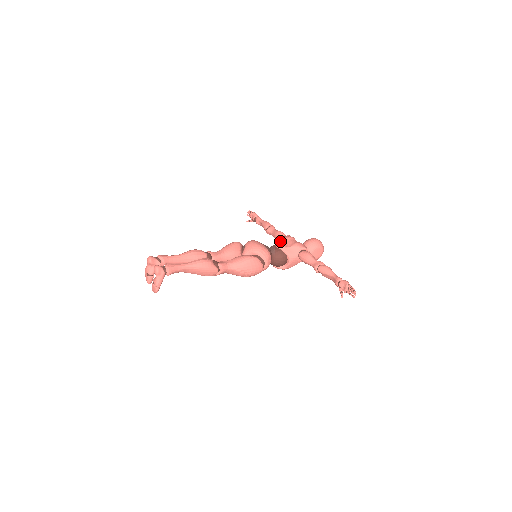
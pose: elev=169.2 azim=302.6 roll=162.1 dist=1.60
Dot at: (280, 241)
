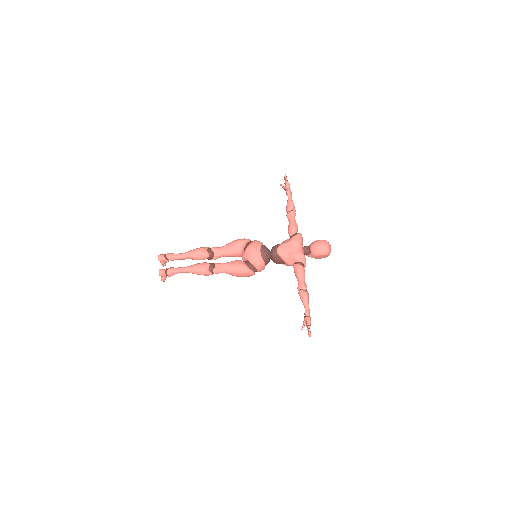
Dot at: (284, 244)
